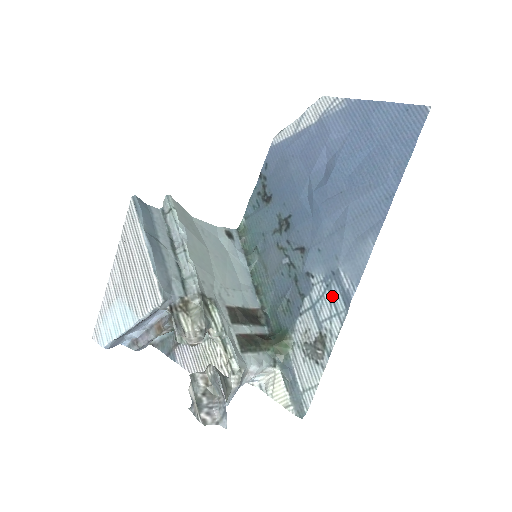
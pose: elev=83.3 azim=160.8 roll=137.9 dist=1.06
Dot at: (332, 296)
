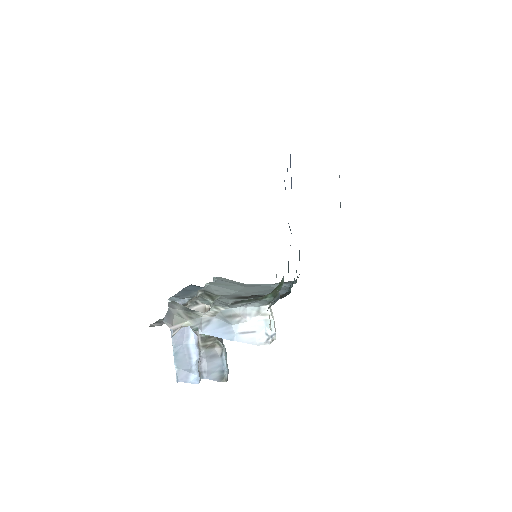
Dot at: occluded
